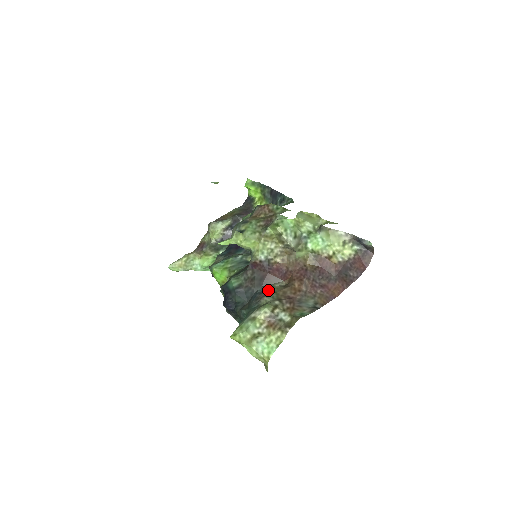
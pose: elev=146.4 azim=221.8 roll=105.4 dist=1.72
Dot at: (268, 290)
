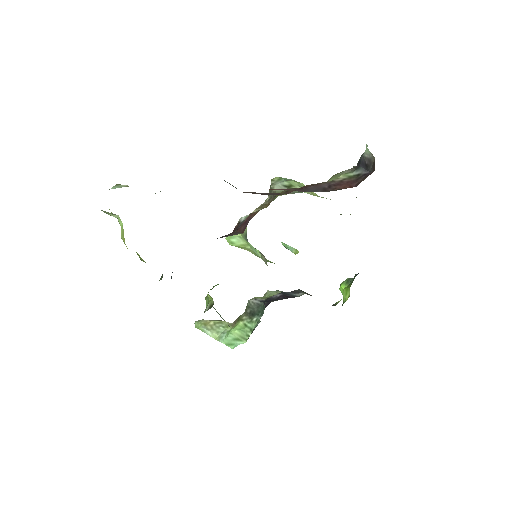
Dot at: occluded
